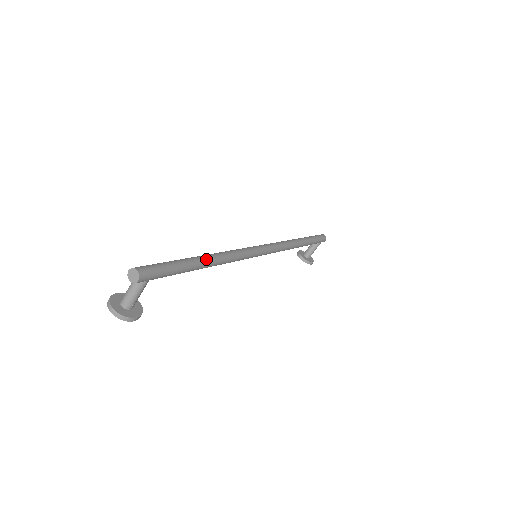
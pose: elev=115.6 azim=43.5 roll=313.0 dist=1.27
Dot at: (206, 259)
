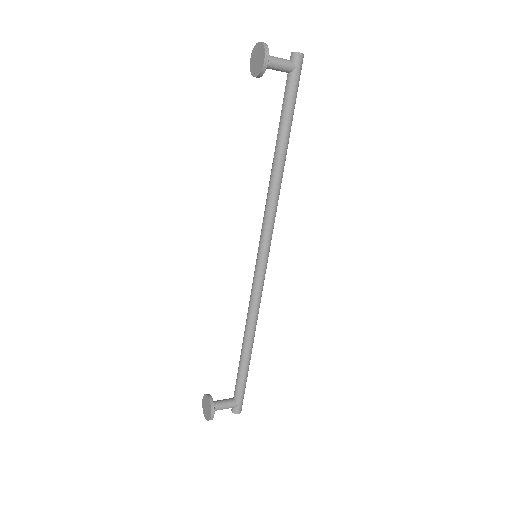
Dot at: occluded
